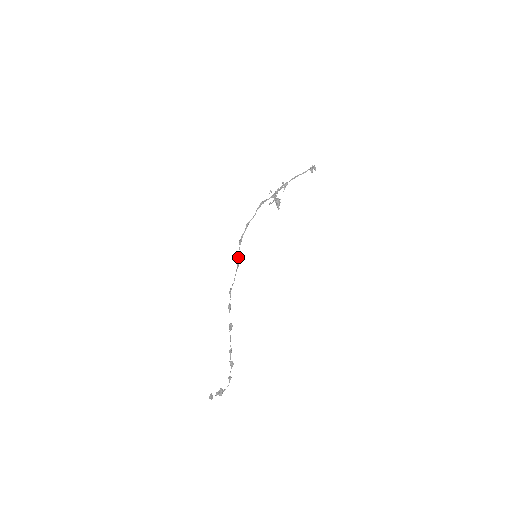
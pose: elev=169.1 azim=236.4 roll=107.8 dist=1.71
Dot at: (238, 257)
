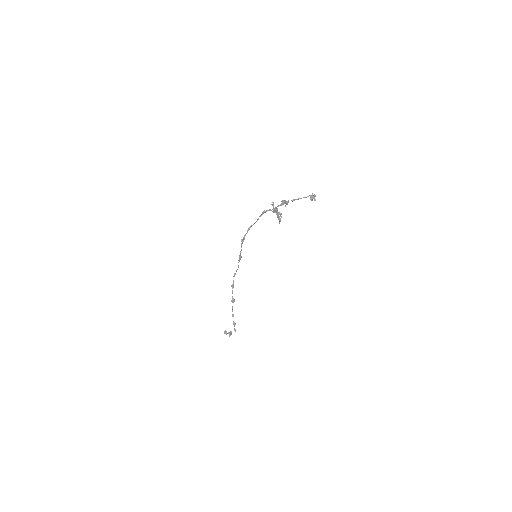
Dot at: (240, 252)
